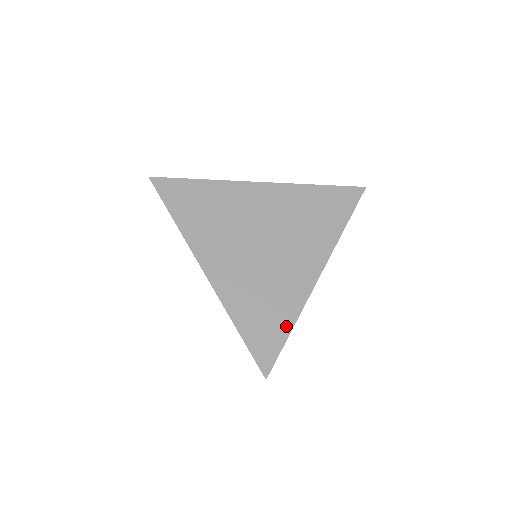
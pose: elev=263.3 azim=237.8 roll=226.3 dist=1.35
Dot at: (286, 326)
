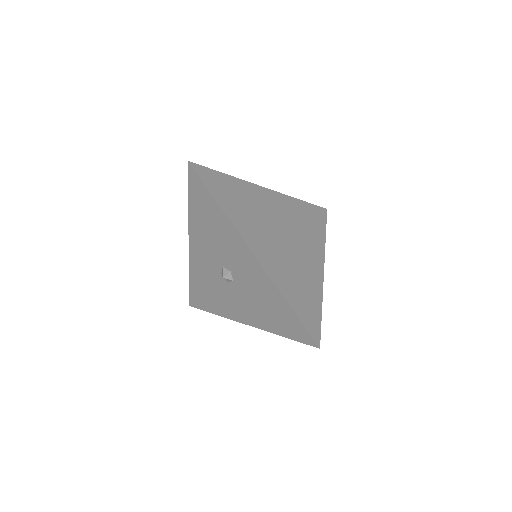
Dot at: (318, 305)
